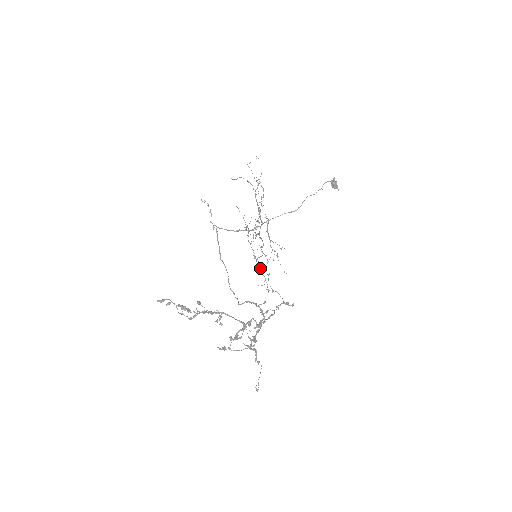
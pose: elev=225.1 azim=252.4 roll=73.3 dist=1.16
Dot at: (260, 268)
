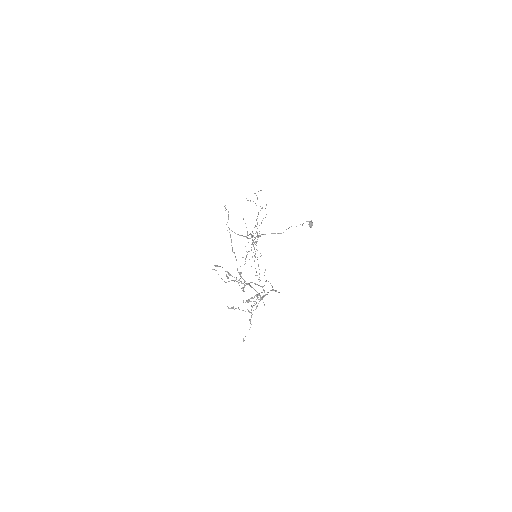
Dot at: occluded
